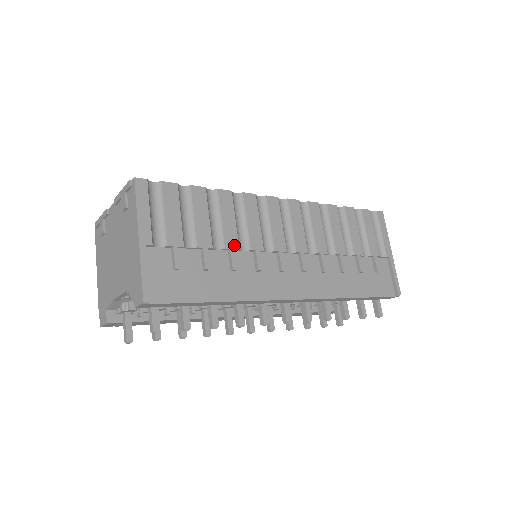
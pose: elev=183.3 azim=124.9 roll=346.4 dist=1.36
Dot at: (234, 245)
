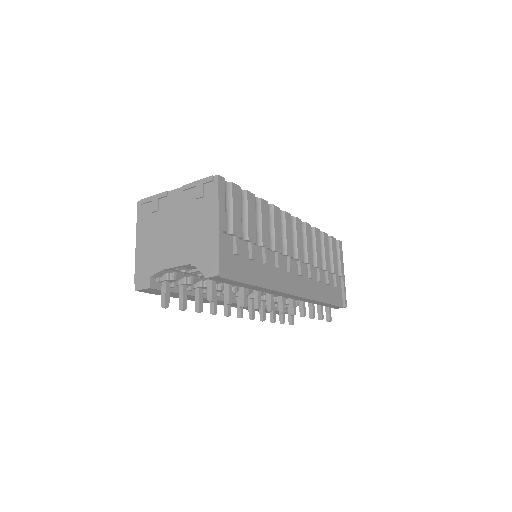
Dot at: (267, 244)
